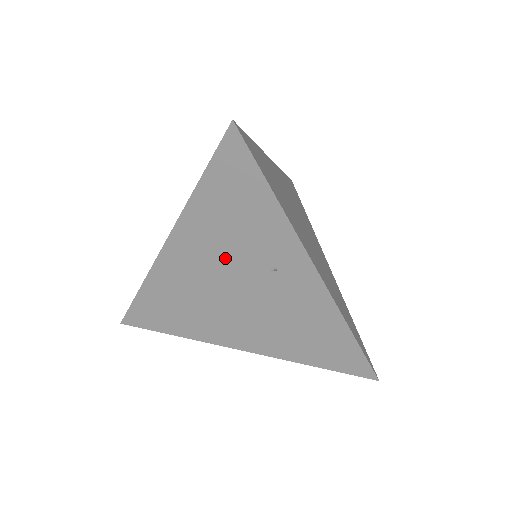
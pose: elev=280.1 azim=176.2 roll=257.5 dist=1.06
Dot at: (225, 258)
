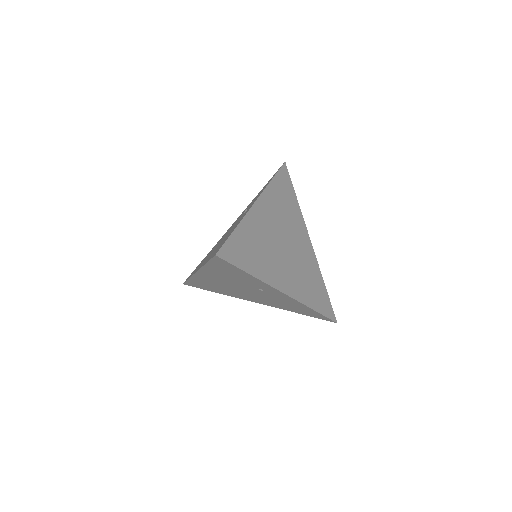
Dot at: (232, 282)
